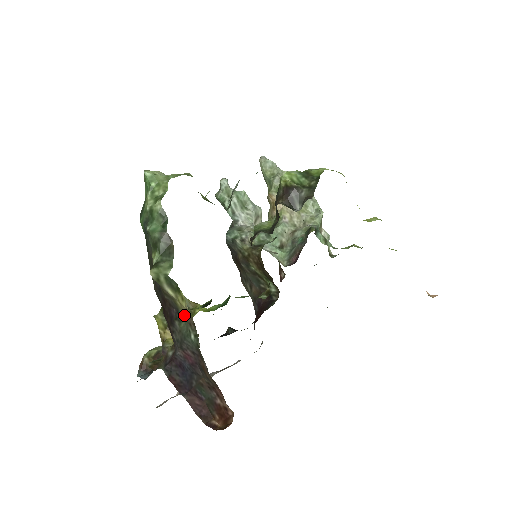
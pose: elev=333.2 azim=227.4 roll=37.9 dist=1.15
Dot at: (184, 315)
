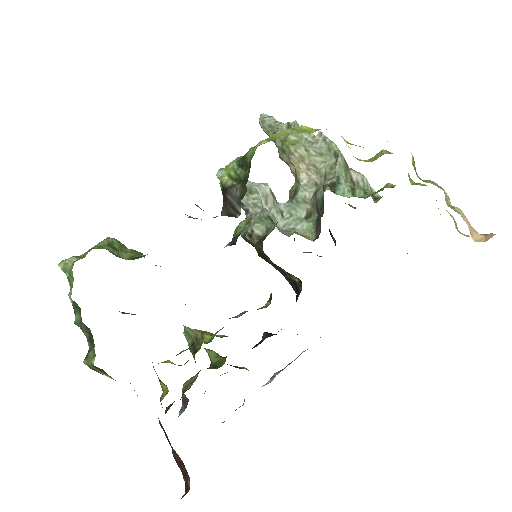
Dot at: occluded
